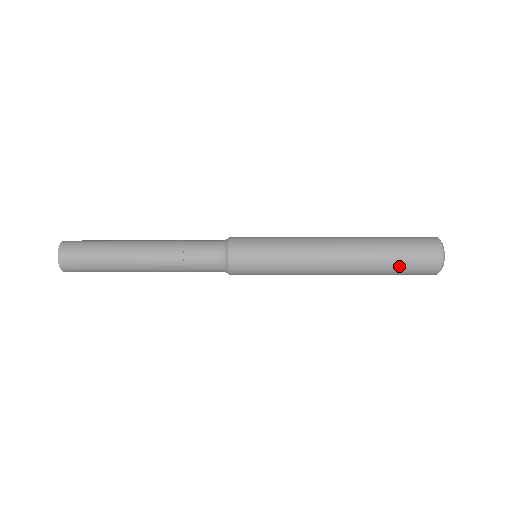
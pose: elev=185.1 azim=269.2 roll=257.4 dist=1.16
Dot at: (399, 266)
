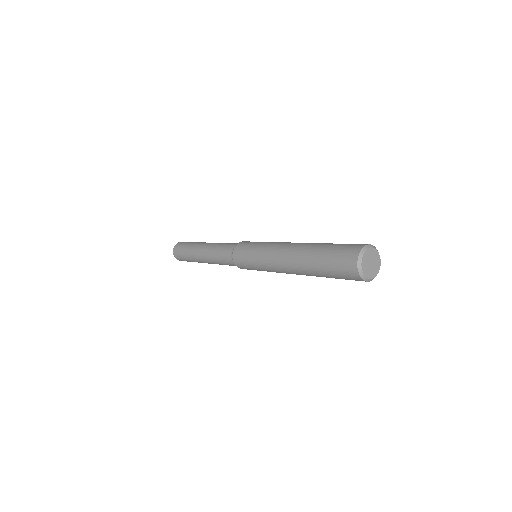
Dot at: (337, 278)
